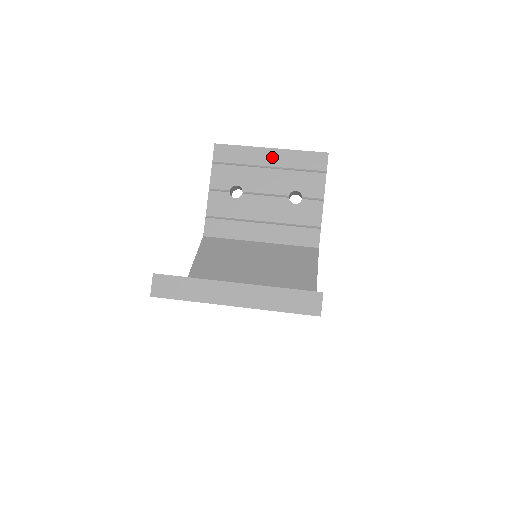
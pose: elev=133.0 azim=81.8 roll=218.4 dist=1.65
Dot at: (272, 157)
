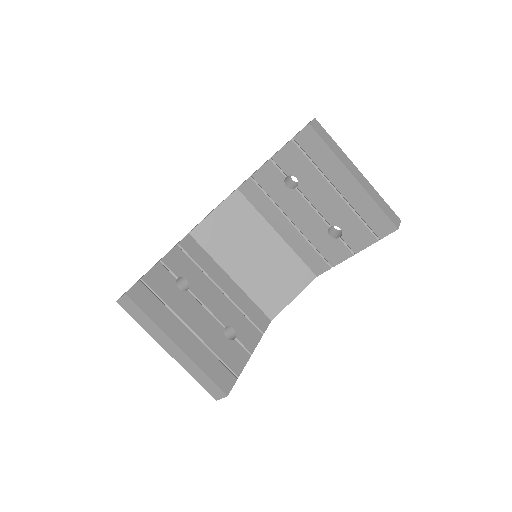
Dot at: (348, 186)
